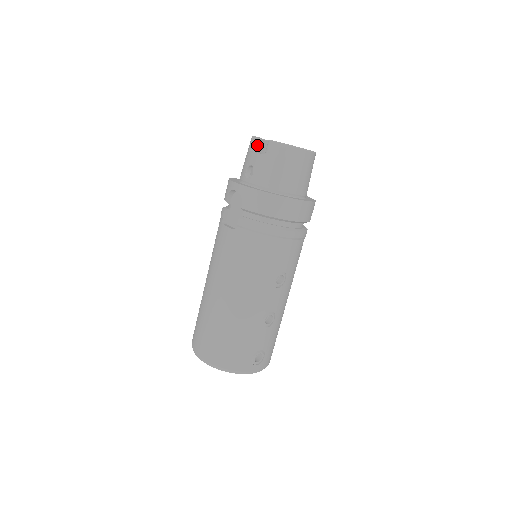
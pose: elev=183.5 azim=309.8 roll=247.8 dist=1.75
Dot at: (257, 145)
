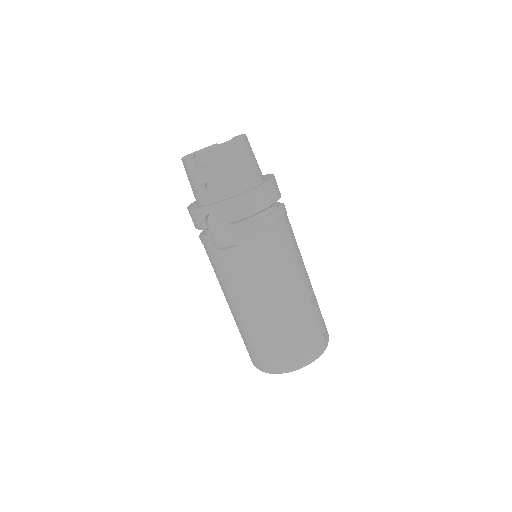
Dot at: (195, 162)
